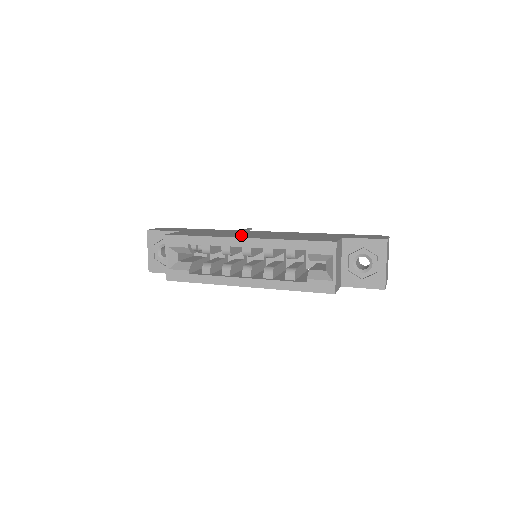
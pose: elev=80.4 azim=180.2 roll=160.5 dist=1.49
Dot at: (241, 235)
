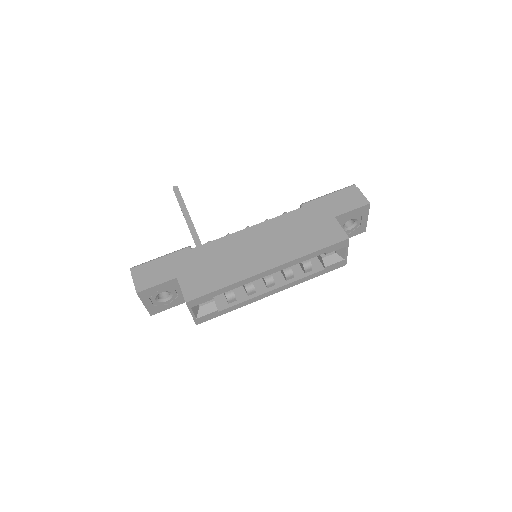
Dot at: (254, 261)
